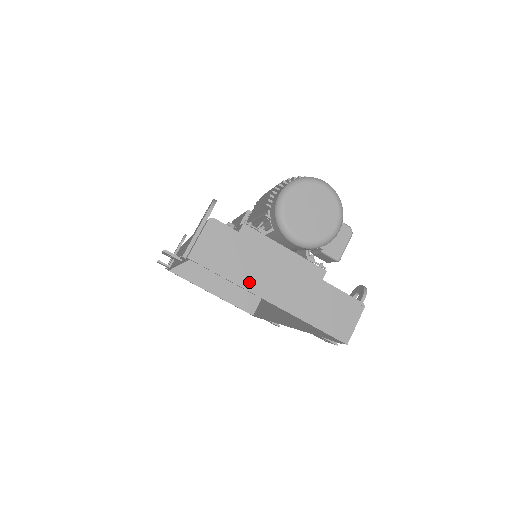
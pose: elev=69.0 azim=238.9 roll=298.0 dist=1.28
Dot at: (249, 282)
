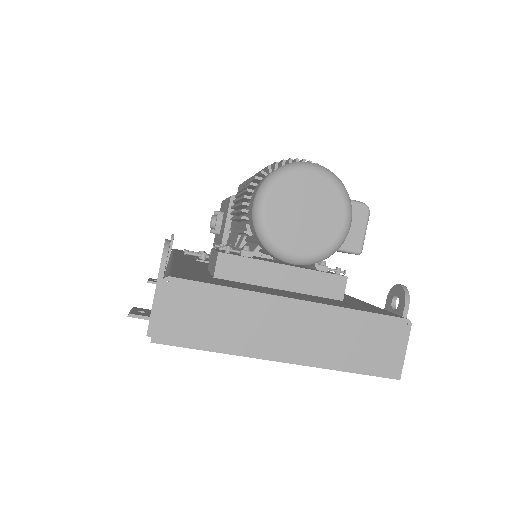
Dot at: (245, 345)
